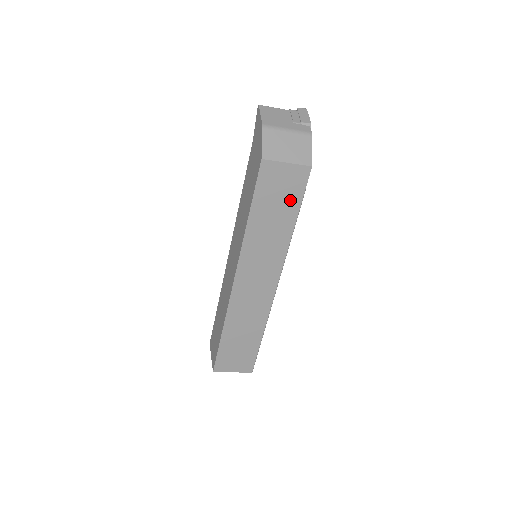
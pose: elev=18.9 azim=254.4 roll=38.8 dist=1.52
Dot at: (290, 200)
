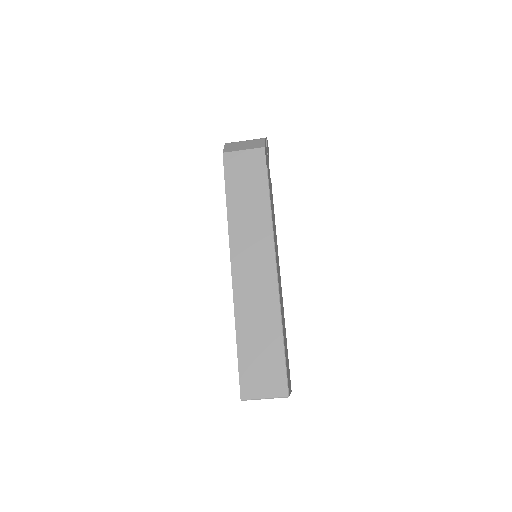
Dot at: (257, 178)
